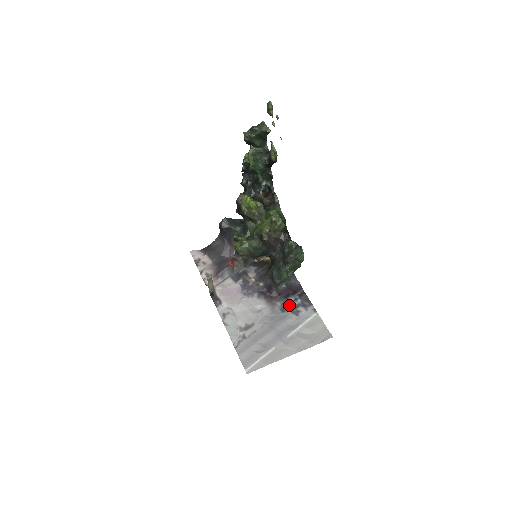
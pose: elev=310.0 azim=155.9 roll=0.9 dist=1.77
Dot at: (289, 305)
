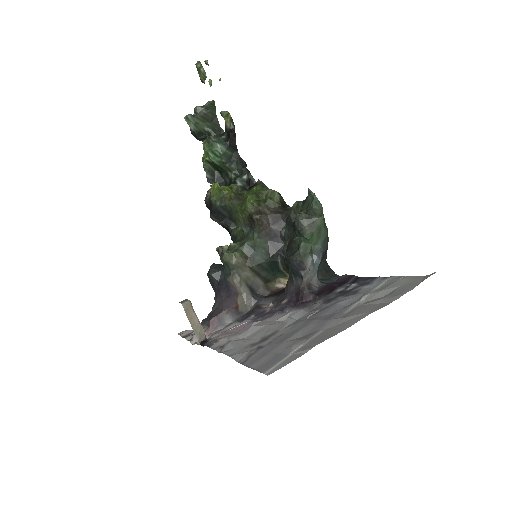
Dot at: (337, 295)
